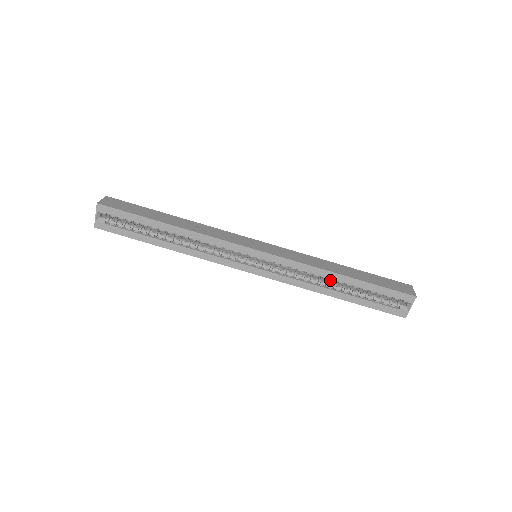
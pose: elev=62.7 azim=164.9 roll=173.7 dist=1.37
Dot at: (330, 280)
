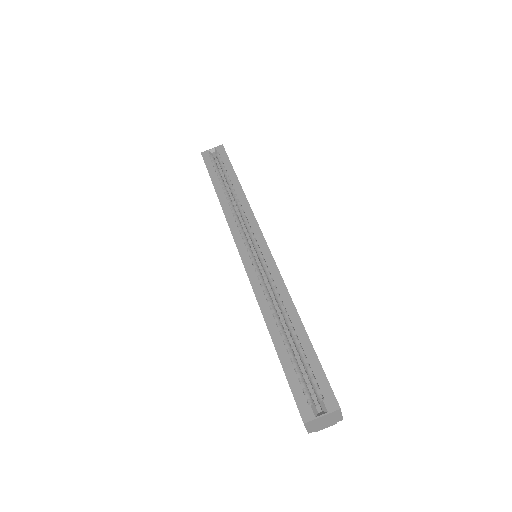
Dot at: (285, 314)
